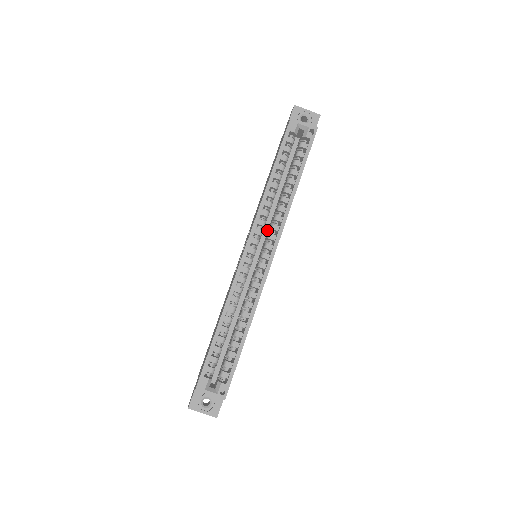
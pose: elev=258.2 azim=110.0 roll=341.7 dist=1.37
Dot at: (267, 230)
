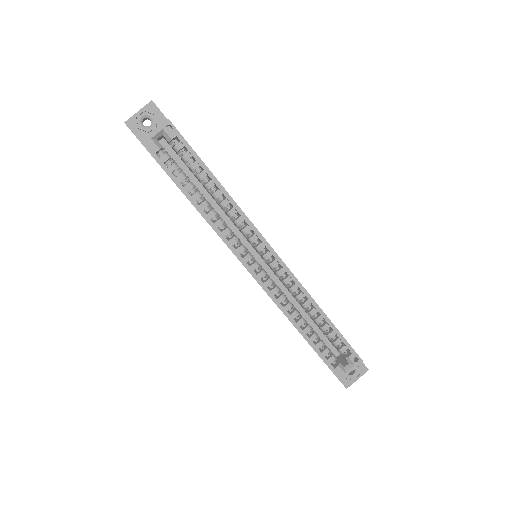
Dot at: (238, 231)
